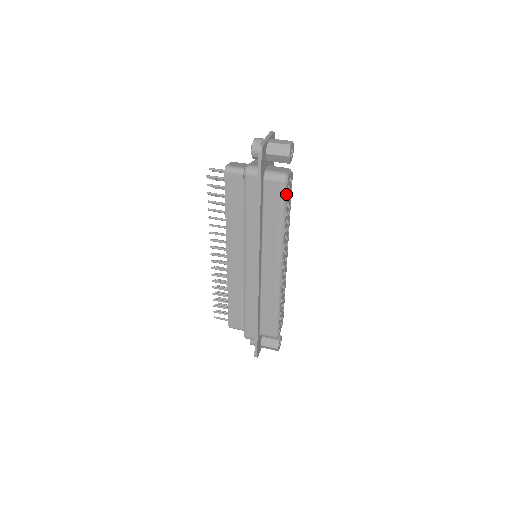
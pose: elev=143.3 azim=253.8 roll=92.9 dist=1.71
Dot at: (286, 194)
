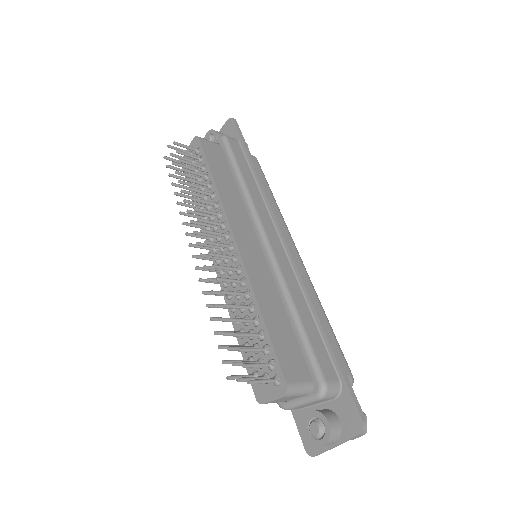
Dot at: occluded
